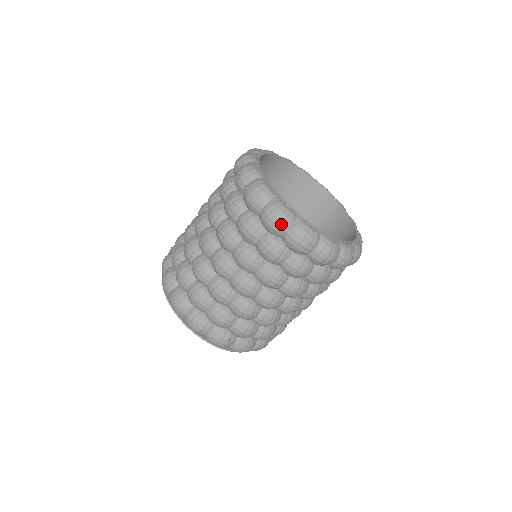
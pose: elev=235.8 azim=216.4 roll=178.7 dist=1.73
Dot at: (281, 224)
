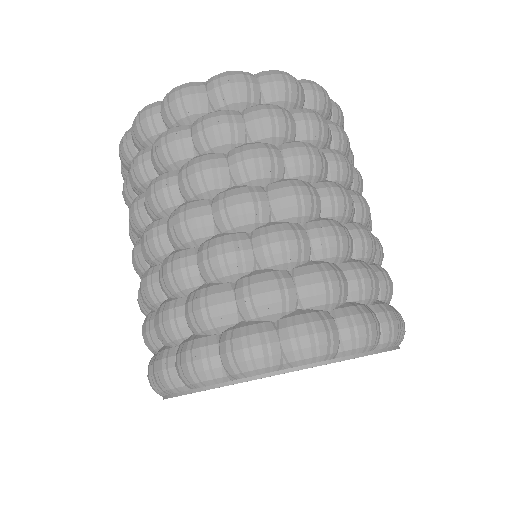
Dot at: (294, 80)
